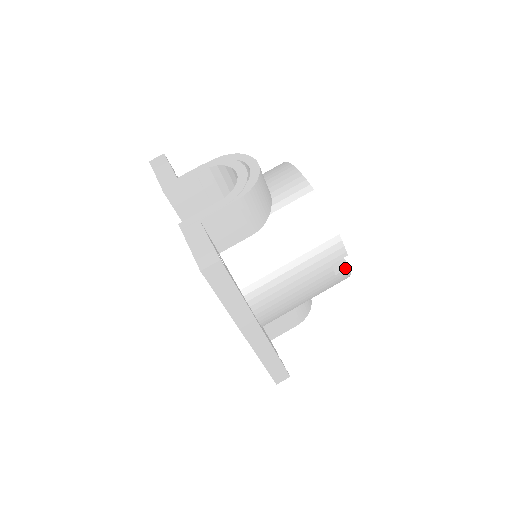
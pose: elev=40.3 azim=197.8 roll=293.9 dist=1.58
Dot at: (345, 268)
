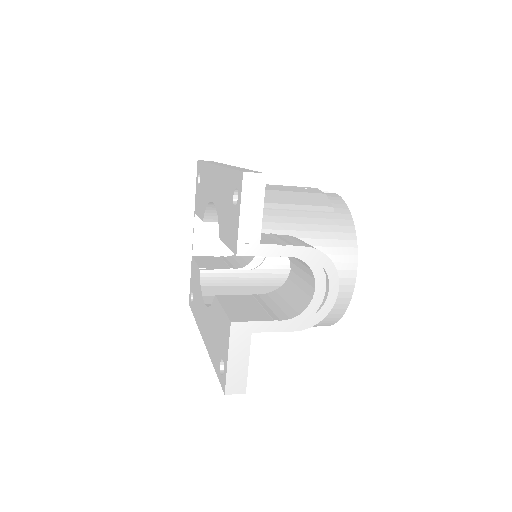
Dot at: occluded
